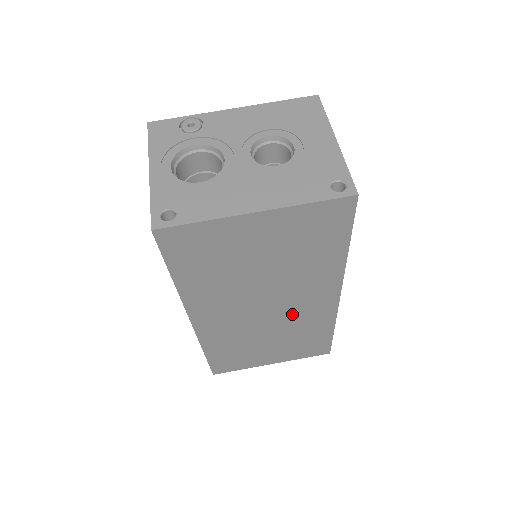
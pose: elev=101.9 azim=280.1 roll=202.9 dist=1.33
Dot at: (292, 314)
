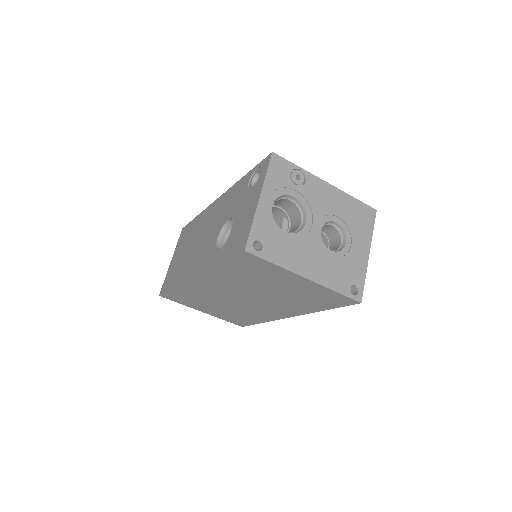
Dot at: (253, 307)
